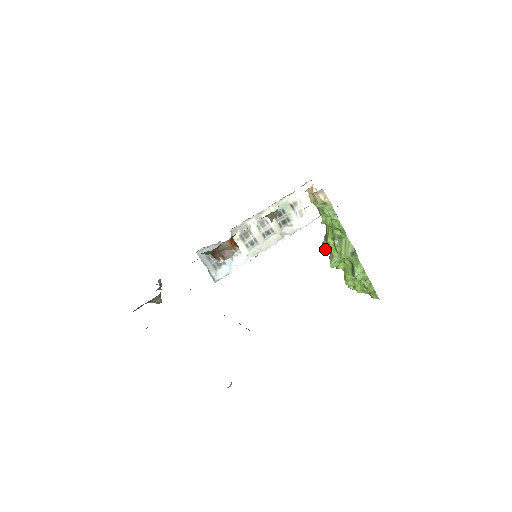
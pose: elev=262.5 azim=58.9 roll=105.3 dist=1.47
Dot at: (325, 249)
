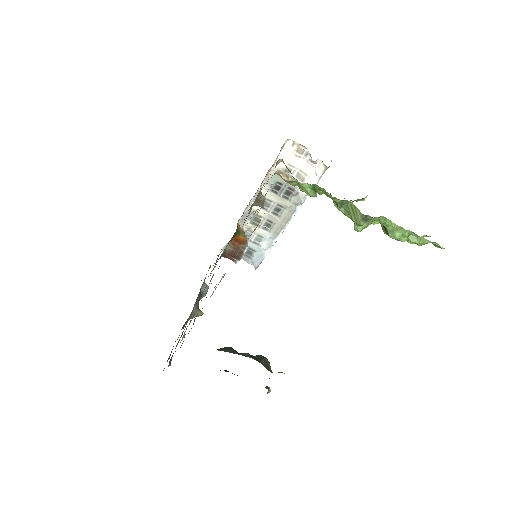
Dot at: (356, 200)
